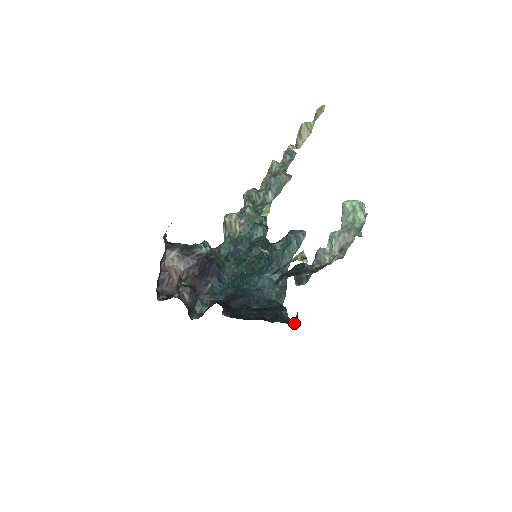
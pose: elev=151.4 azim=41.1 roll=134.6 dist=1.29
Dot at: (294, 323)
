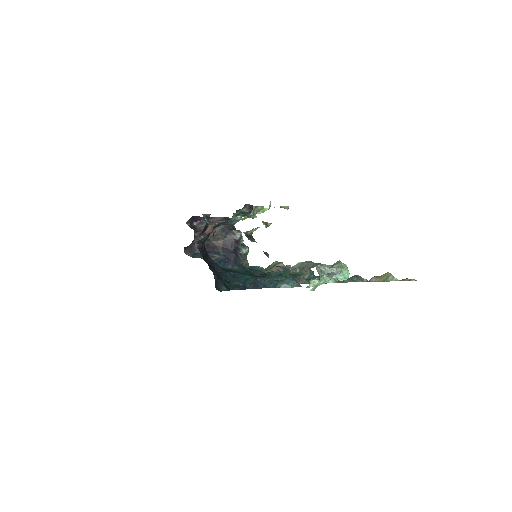
Dot at: (219, 290)
